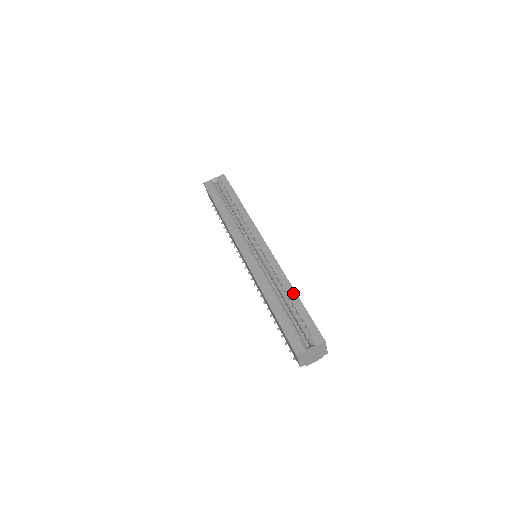
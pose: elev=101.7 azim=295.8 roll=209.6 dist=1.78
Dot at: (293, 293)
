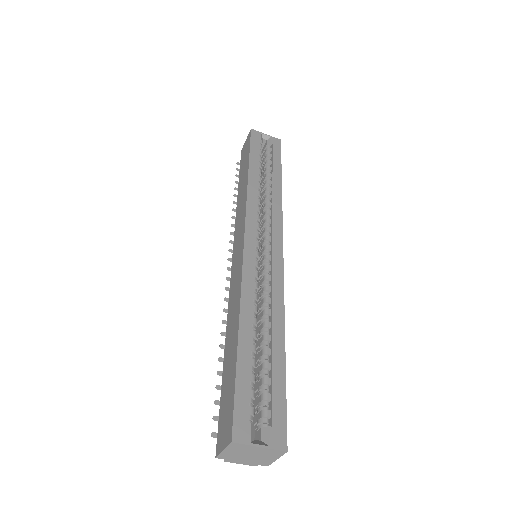
Dot at: (281, 342)
